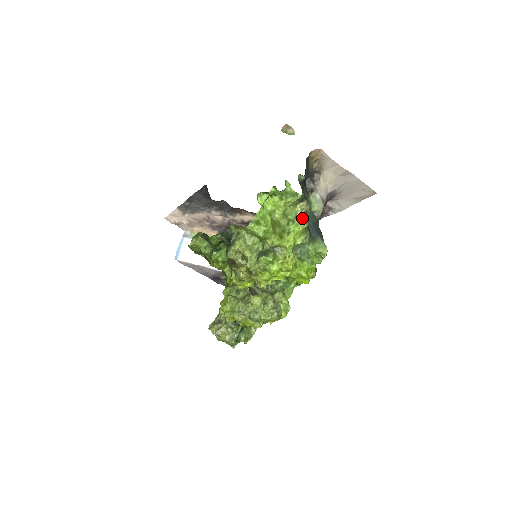
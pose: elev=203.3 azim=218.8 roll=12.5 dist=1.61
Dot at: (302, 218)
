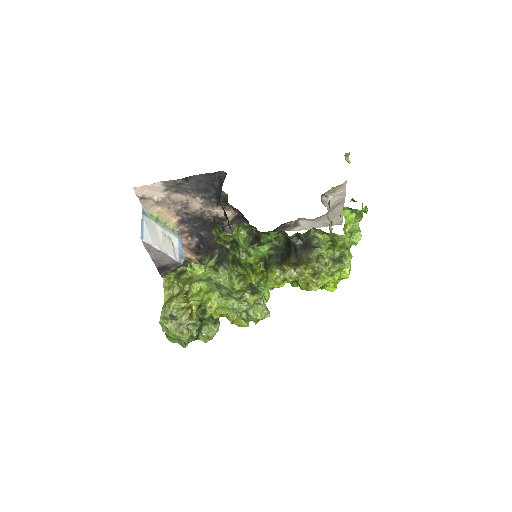
Dot at: occluded
